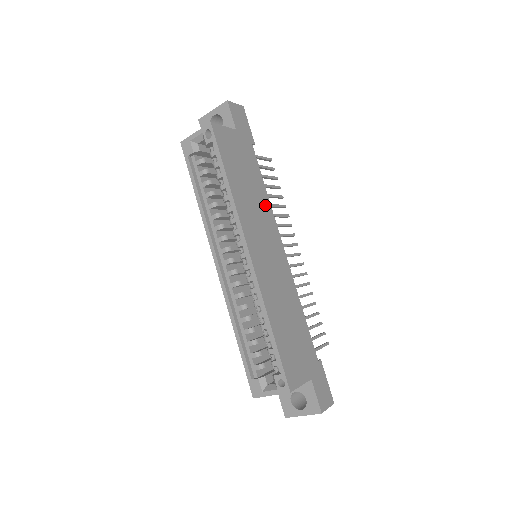
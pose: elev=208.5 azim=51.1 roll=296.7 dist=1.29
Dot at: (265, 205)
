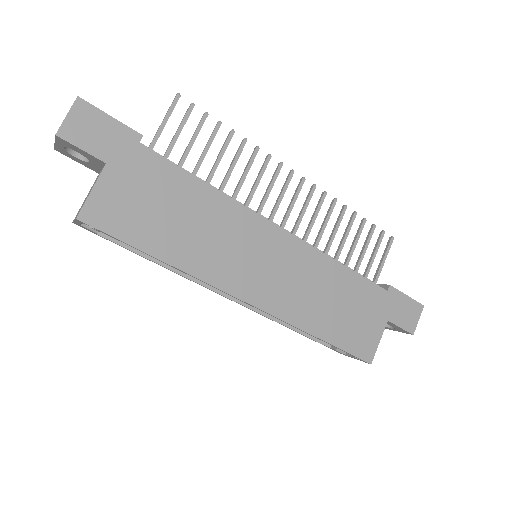
Dot at: (221, 209)
